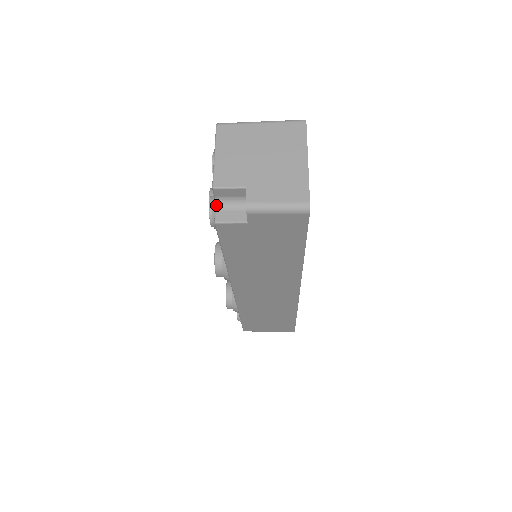
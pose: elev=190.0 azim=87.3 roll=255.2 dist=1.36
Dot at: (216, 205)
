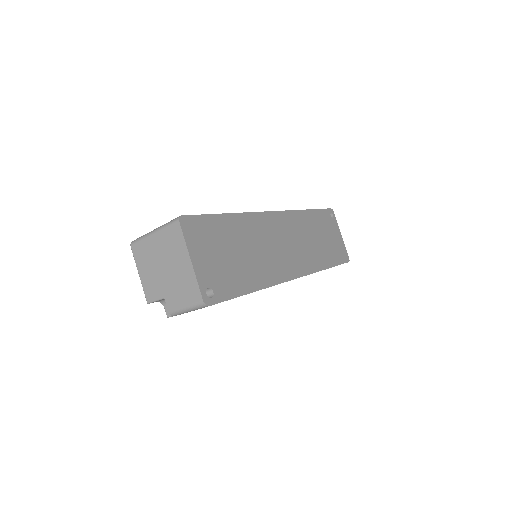
Dot at: (162, 304)
